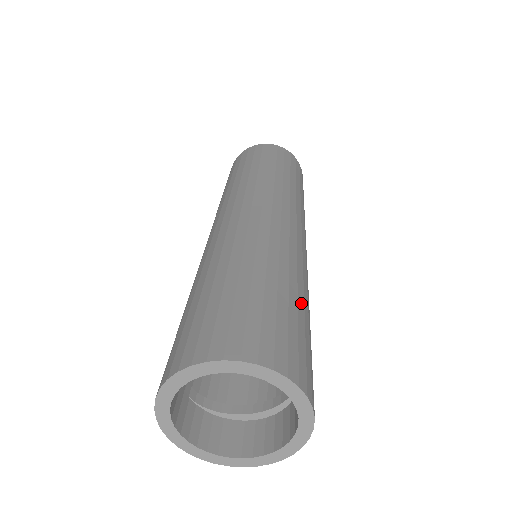
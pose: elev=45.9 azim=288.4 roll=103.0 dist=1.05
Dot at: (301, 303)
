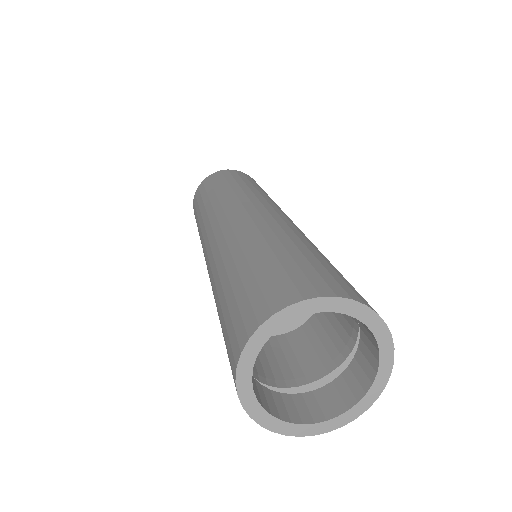
Dot at: occluded
